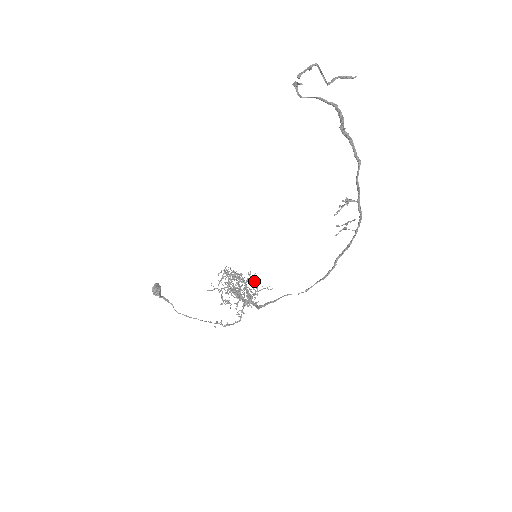
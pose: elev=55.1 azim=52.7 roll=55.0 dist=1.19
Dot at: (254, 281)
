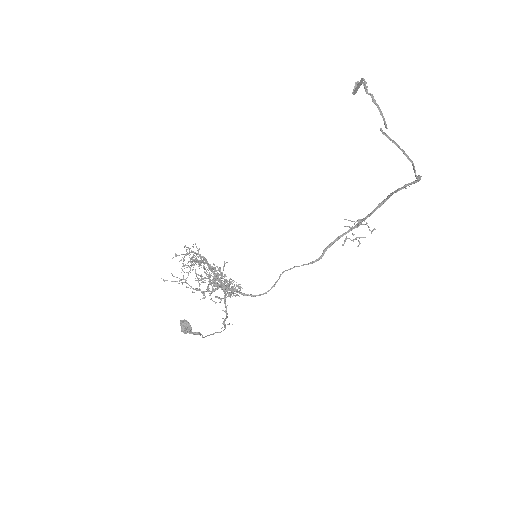
Dot at: occluded
